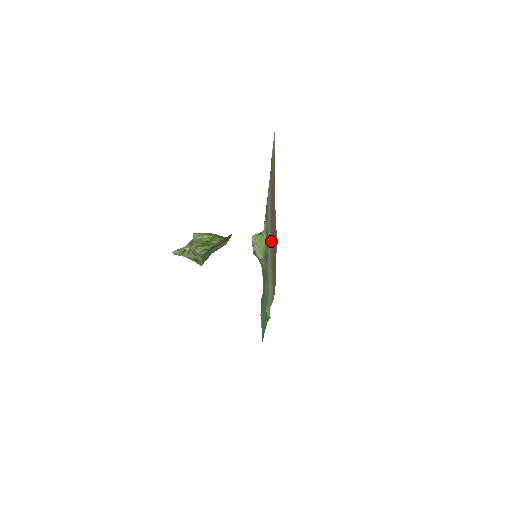
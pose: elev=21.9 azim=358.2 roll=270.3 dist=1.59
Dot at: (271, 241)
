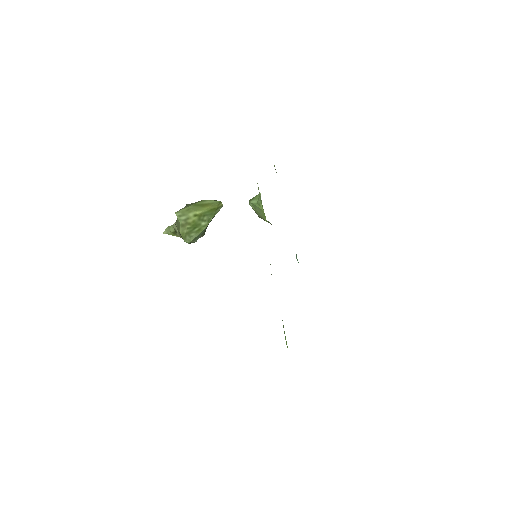
Dot at: occluded
